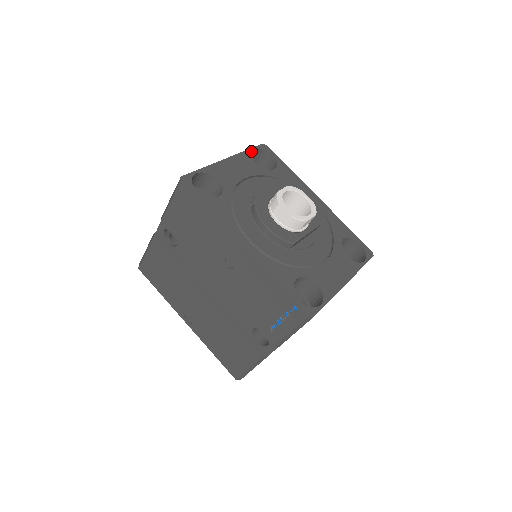
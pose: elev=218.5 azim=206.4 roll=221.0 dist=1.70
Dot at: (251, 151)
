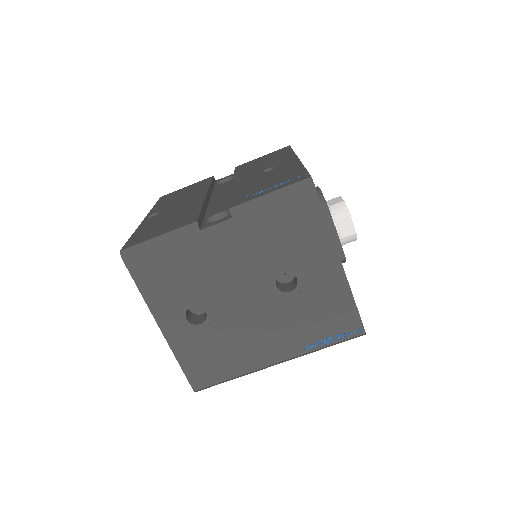
Dot at: occluded
